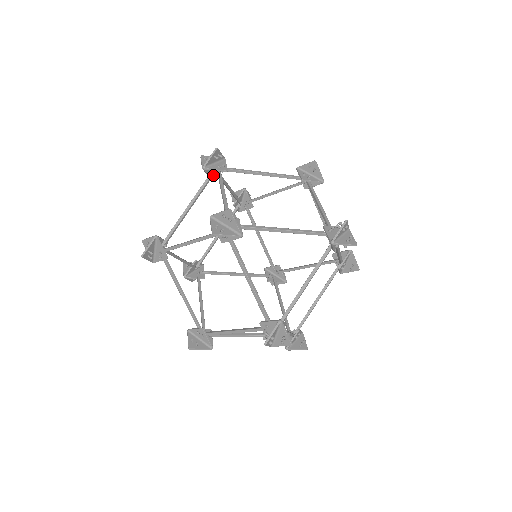
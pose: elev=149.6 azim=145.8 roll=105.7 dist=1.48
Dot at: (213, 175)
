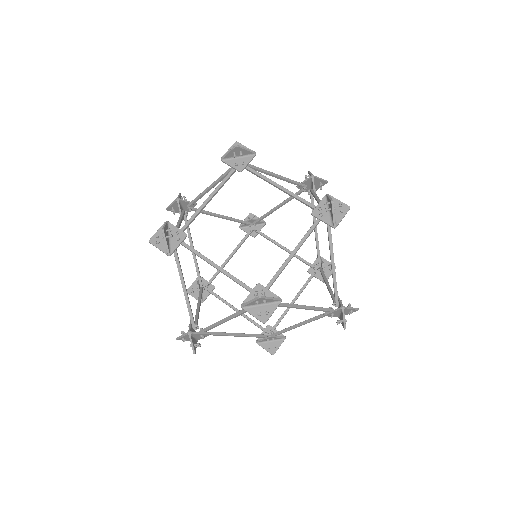
Dot at: (185, 212)
